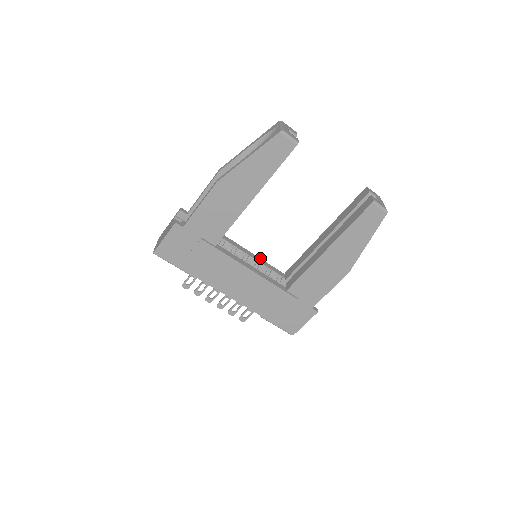
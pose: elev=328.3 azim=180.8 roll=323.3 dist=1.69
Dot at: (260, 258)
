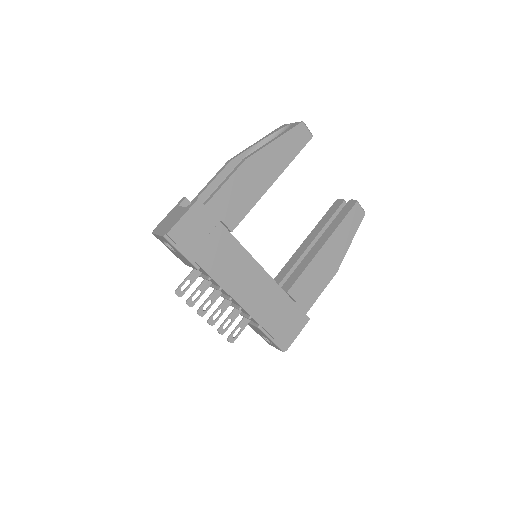
Dot at: occluded
